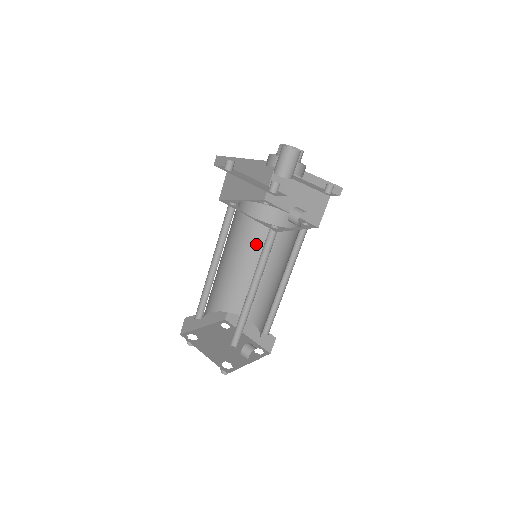
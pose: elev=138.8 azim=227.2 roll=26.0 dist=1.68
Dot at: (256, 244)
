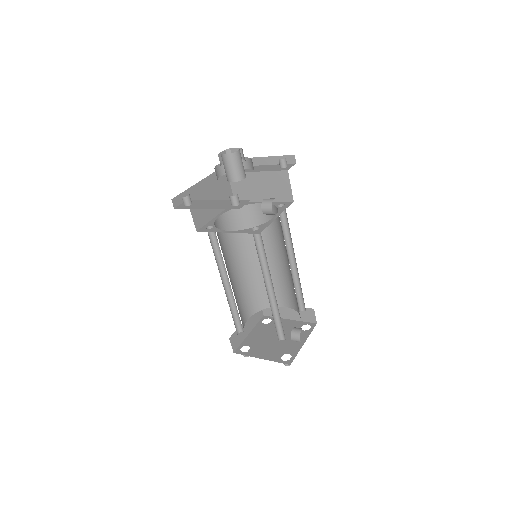
Dot at: (251, 243)
